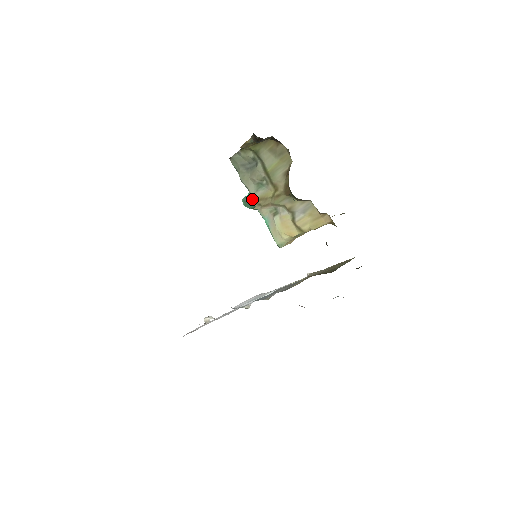
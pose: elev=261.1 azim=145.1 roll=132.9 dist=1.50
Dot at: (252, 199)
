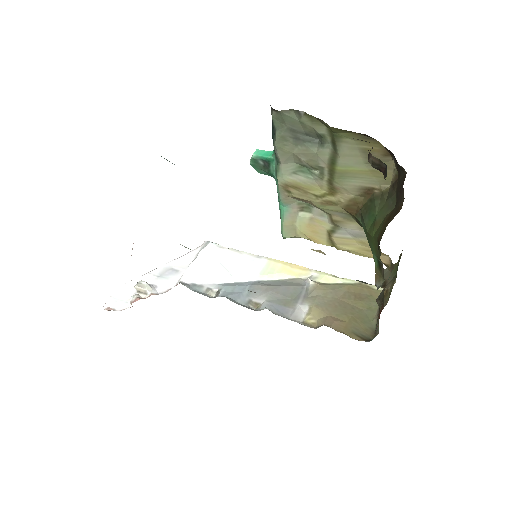
Dot at: (279, 178)
